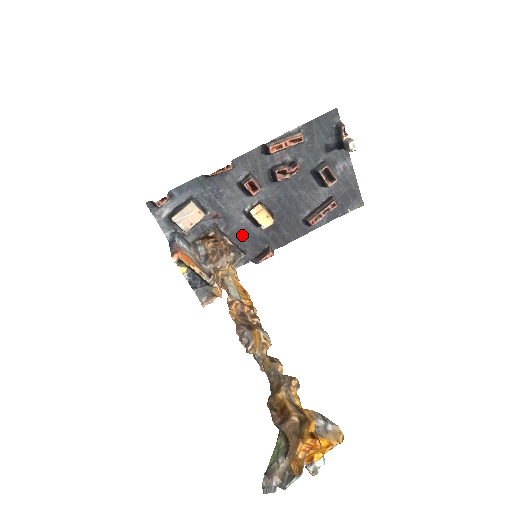
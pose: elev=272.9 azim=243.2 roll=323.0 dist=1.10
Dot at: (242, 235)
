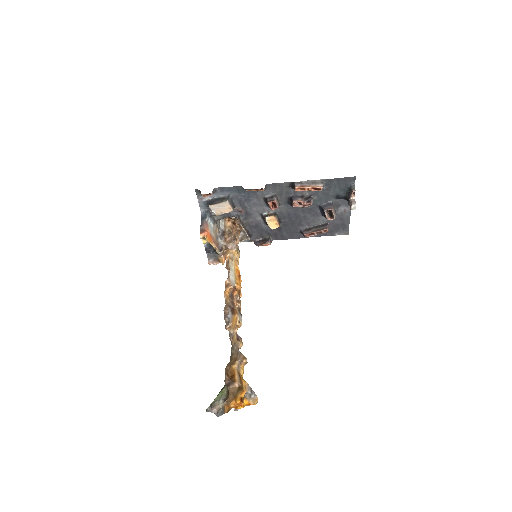
Dot at: (254, 226)
